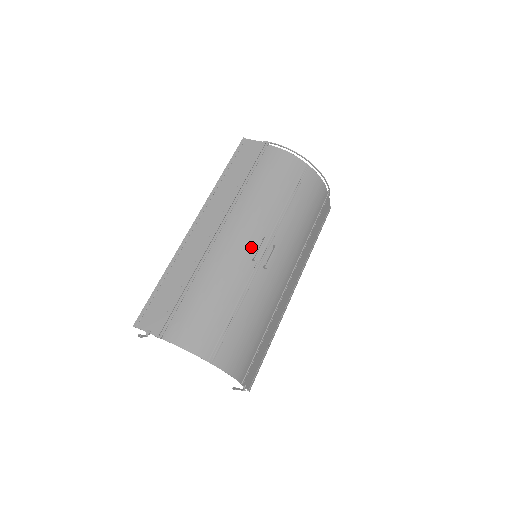
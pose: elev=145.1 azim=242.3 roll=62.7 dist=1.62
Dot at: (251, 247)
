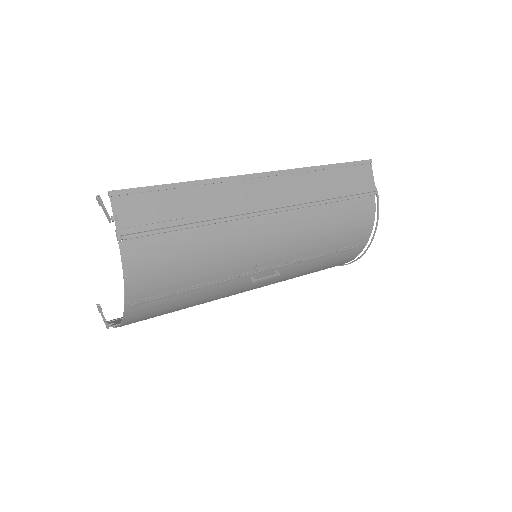
Dot at: (268, 256)
